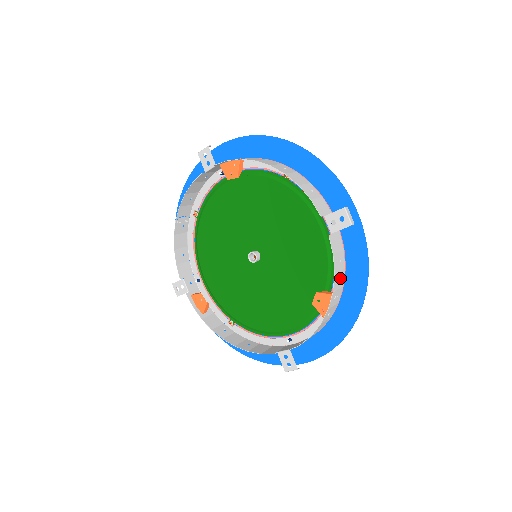
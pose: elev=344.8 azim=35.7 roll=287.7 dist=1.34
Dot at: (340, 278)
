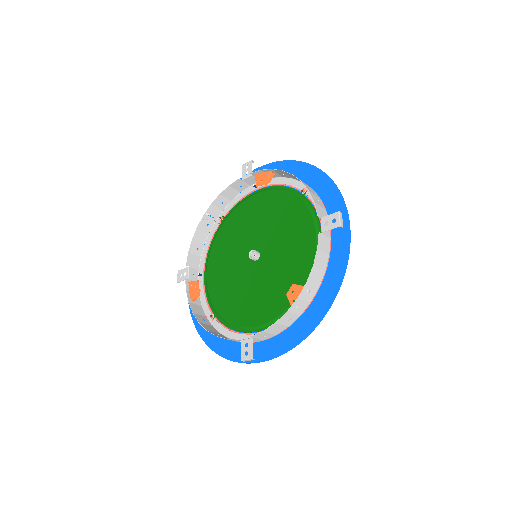
Dot at: (318, 276)
